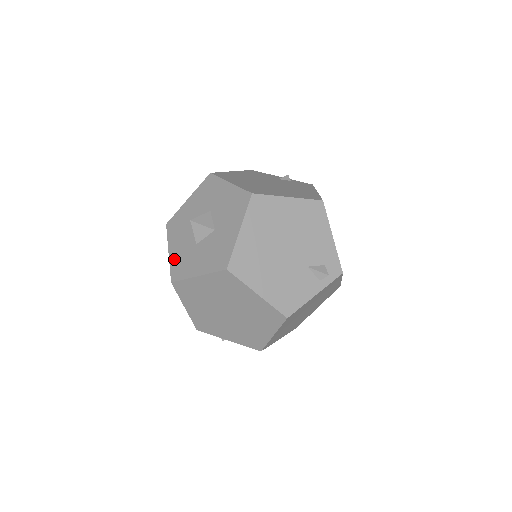
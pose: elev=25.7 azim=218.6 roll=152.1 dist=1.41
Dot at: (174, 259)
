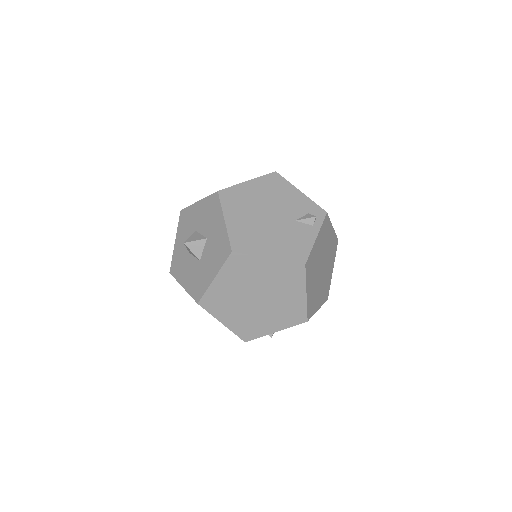
Dot at: (190, 287)
